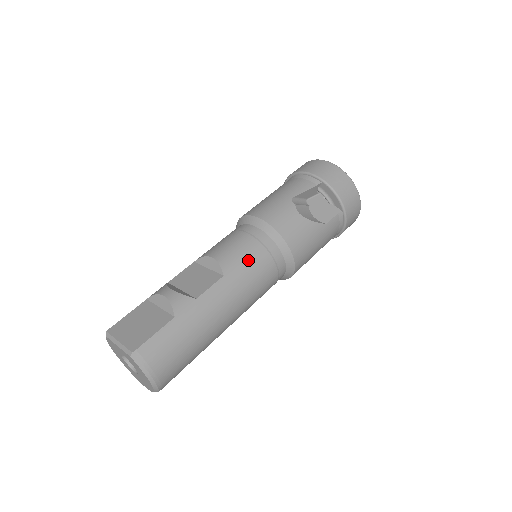
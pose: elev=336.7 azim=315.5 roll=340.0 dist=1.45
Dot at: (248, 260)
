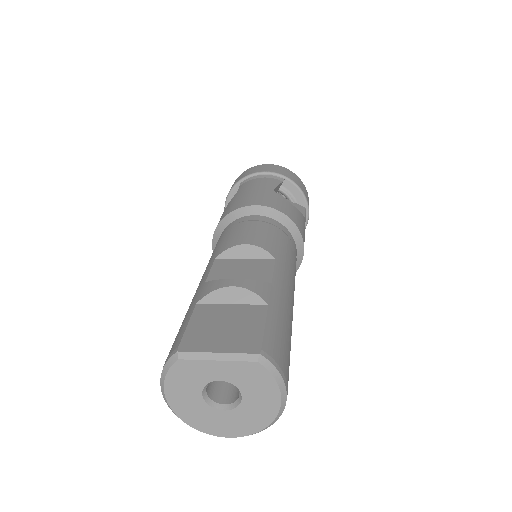
Dot at: (282, 244)
